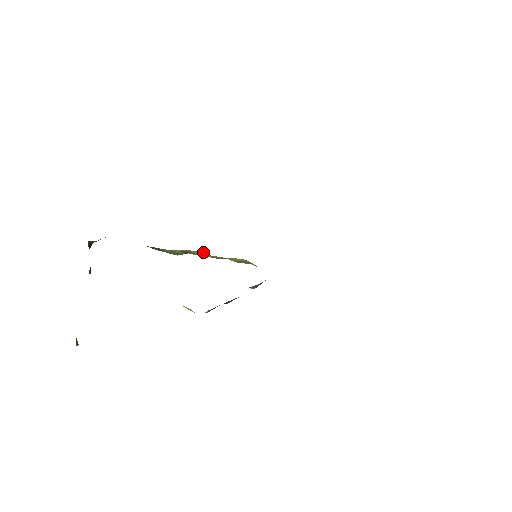
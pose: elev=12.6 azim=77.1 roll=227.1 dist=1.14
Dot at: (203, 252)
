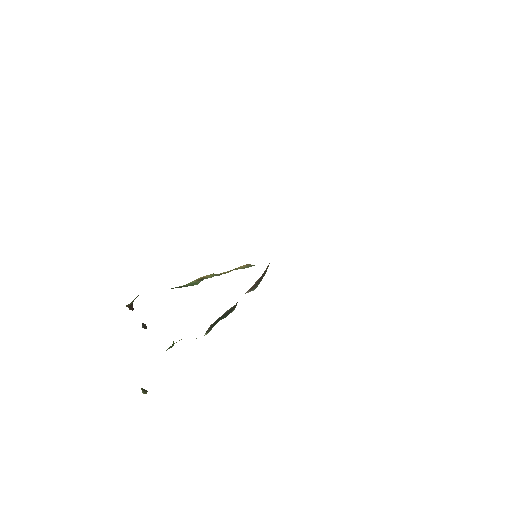
Dot at: (213, 273)
